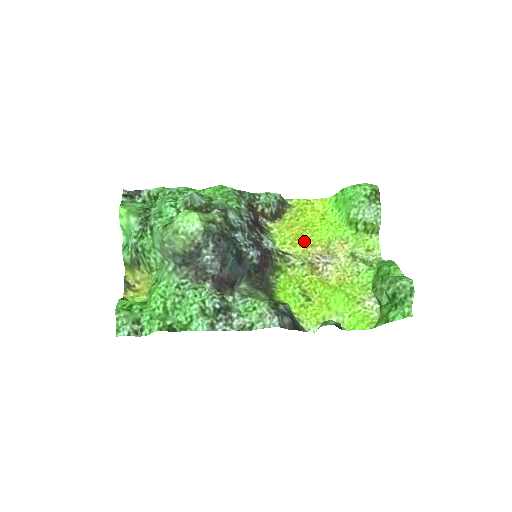
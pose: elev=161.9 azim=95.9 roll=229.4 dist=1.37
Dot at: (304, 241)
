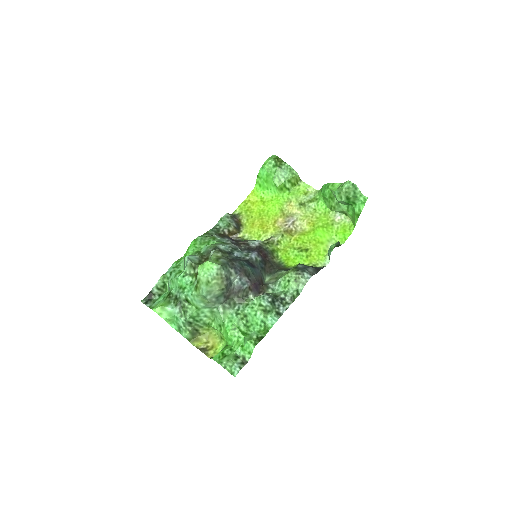
Dot at: (268, 224)
